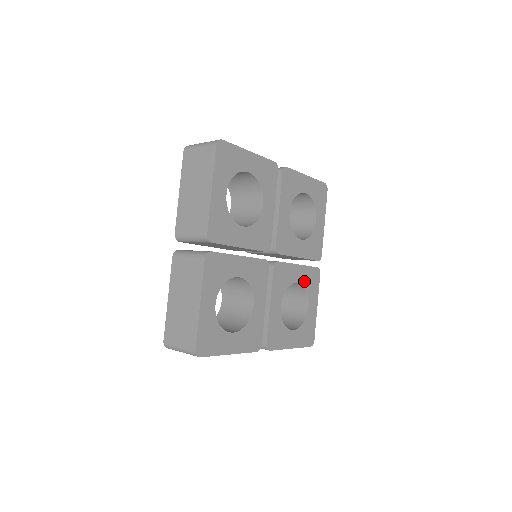
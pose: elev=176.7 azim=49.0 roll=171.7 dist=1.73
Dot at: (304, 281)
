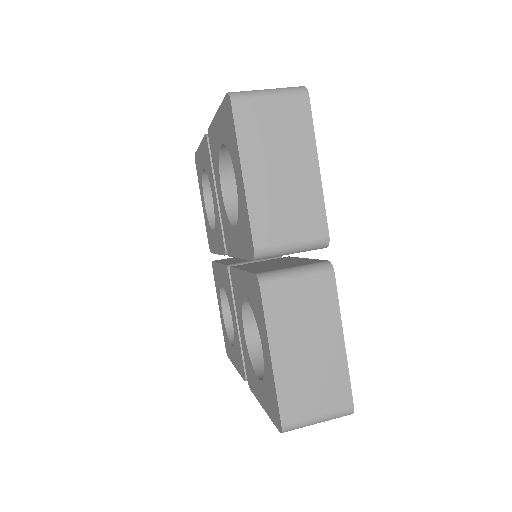
Dot at: occluded
